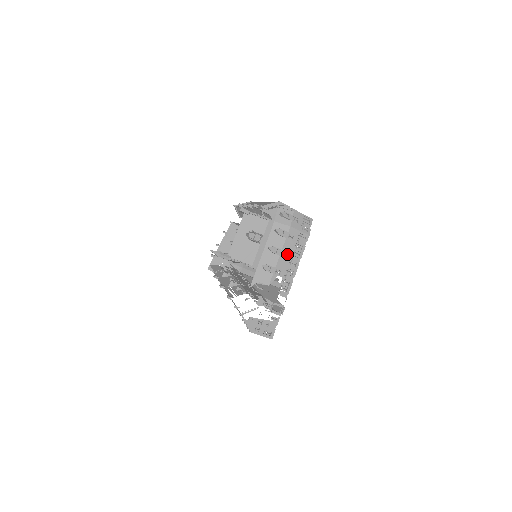
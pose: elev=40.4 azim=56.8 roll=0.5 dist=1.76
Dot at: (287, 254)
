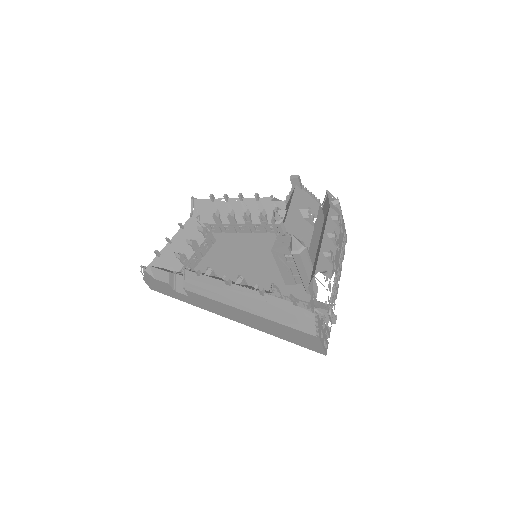
Dot at: (339, 249)
